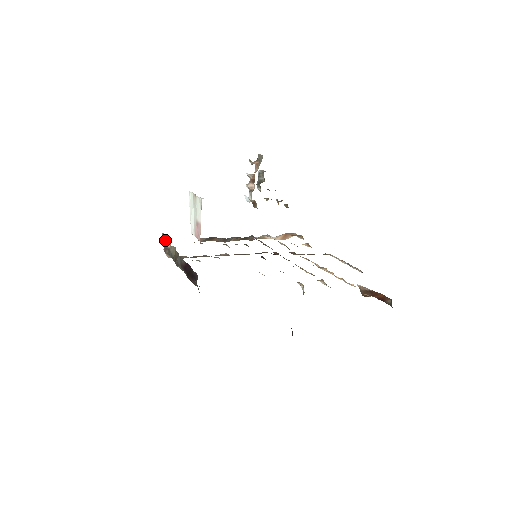
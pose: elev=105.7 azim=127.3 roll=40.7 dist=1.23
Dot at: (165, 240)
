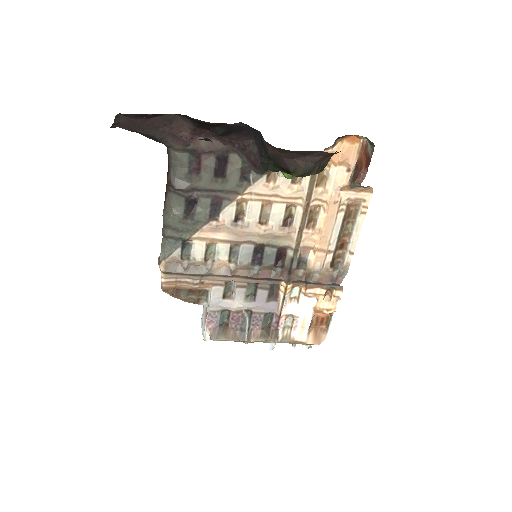
Dot at: occluded
